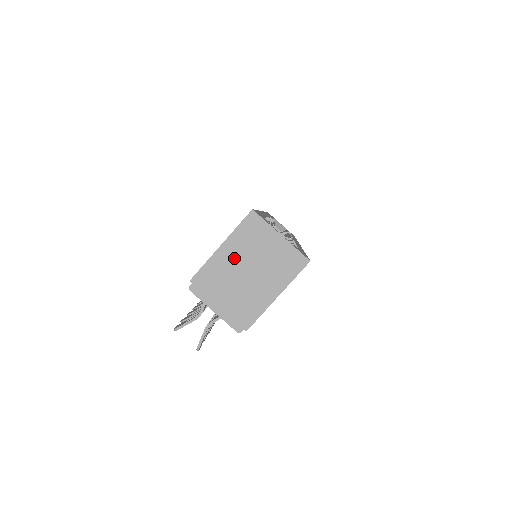
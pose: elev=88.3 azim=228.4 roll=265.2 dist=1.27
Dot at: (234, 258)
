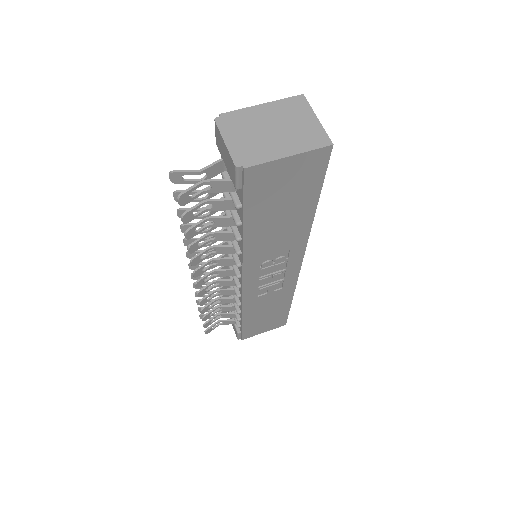
Dot at: (268, 116)
